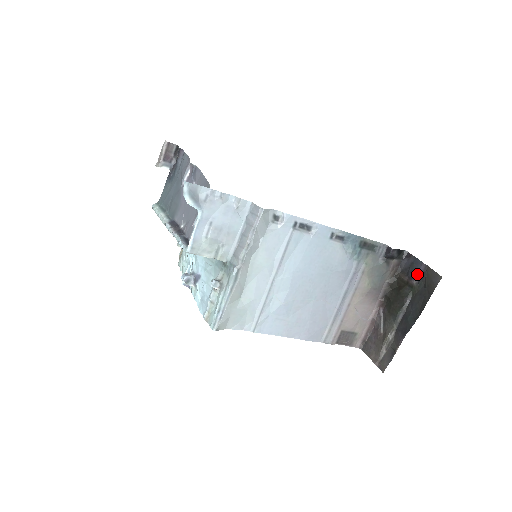
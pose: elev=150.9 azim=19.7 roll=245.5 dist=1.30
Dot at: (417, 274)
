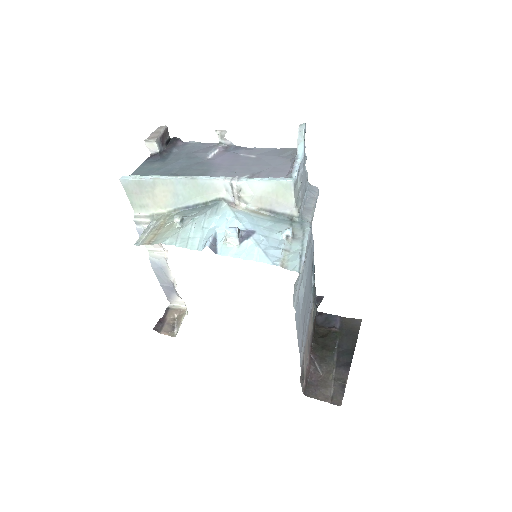
Dot at: (336, 323)
